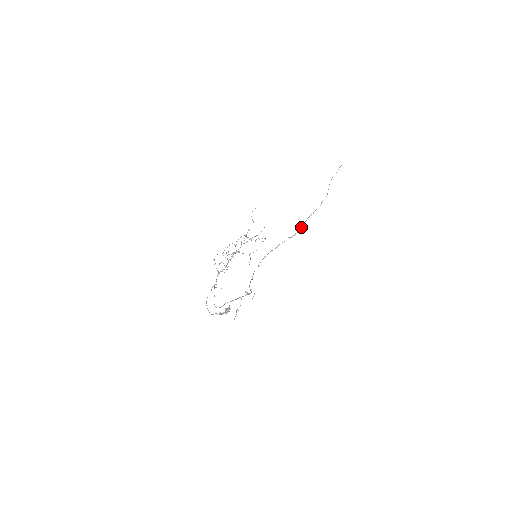
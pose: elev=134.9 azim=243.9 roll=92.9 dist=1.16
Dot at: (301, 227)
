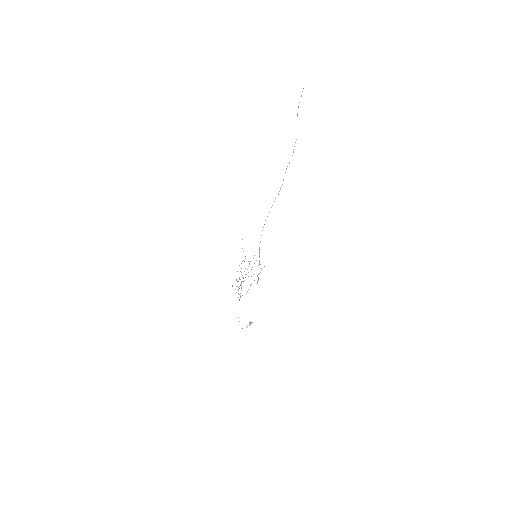
Dot at: occluded
